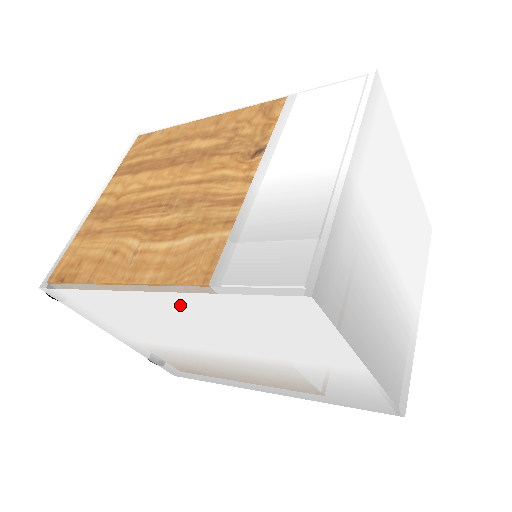
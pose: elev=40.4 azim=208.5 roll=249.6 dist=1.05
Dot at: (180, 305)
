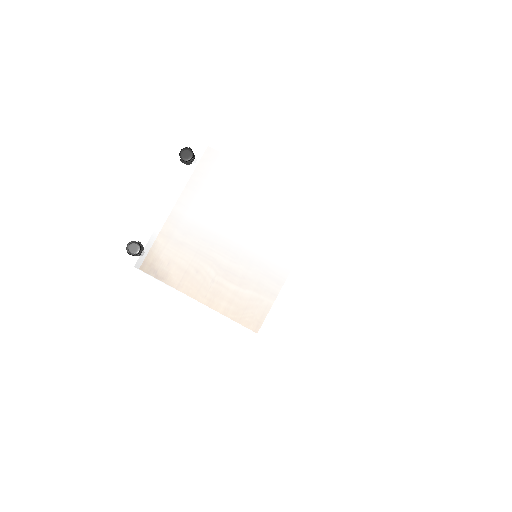
Dot at: (296, 206)
